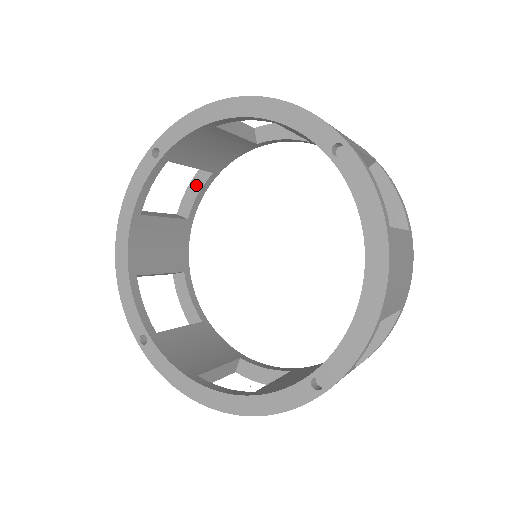
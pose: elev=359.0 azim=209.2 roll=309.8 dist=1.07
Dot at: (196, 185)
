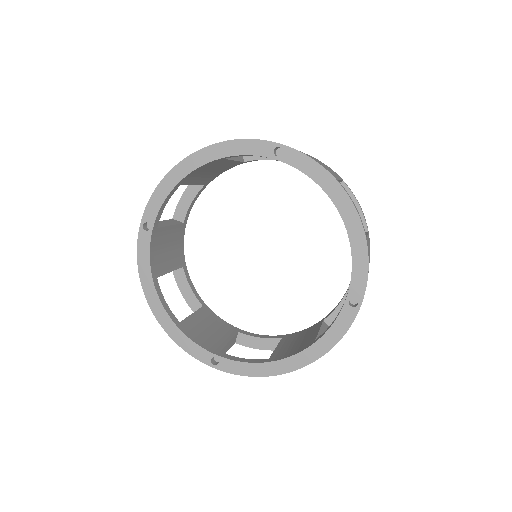
Dot at: occluded
